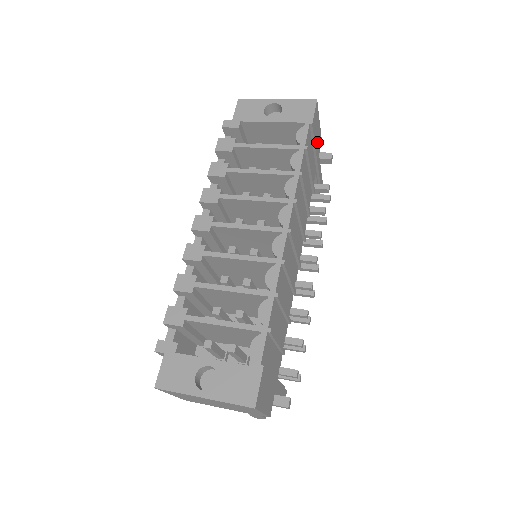
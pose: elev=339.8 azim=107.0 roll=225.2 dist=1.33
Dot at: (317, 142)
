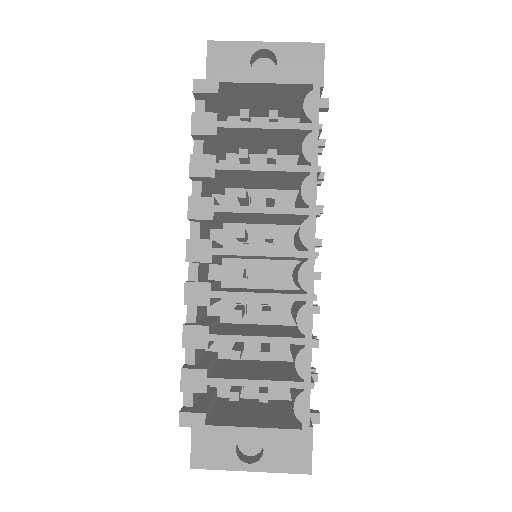
Dot at: occluded
